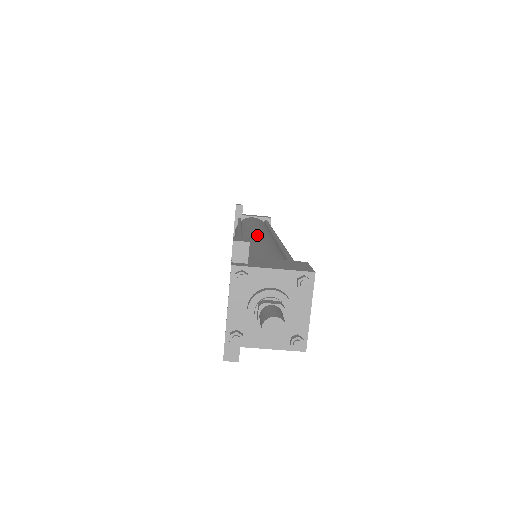
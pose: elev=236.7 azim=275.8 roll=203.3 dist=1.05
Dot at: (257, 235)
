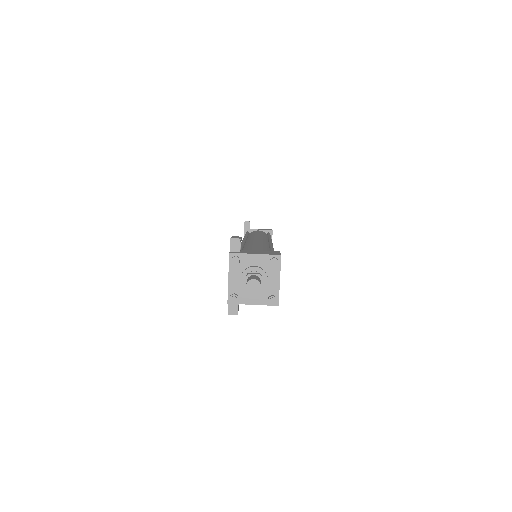
Dot at: (255, 240)
